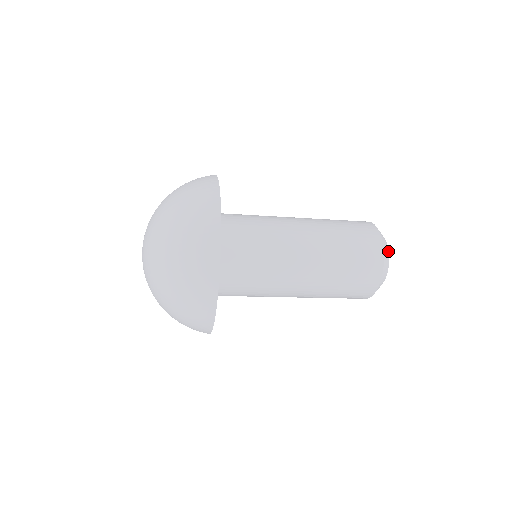
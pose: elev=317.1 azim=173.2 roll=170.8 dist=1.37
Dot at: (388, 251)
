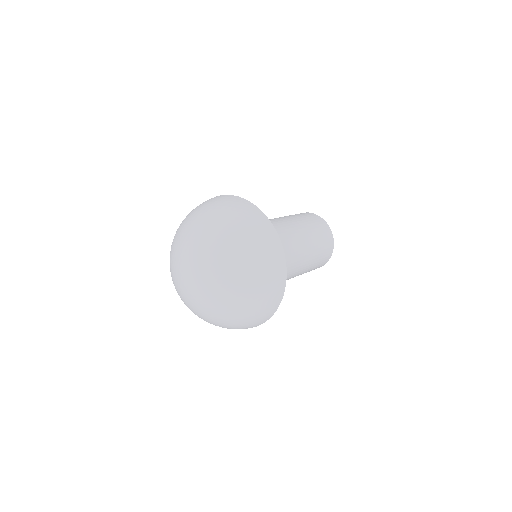
Dot at: occluded
